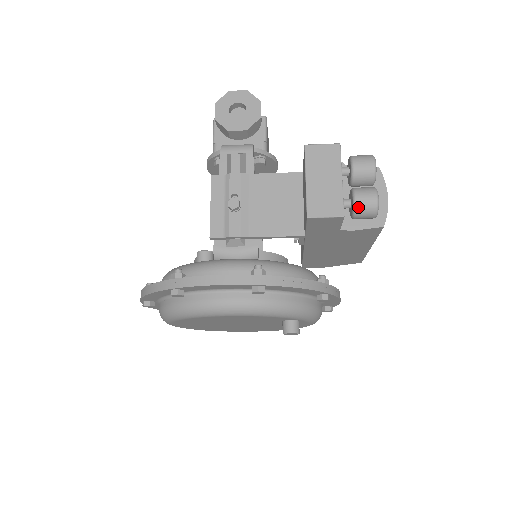
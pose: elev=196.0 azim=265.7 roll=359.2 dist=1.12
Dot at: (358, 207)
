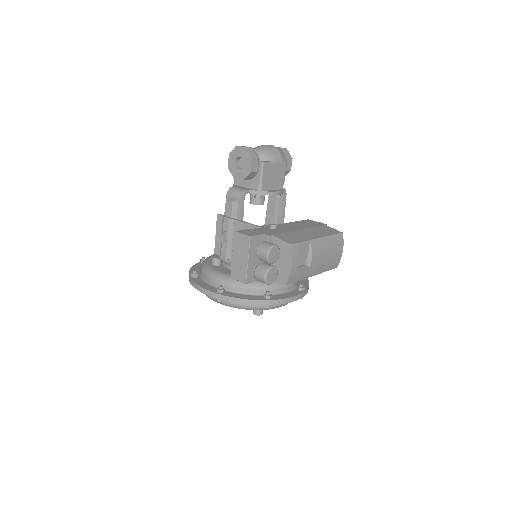
Dot at: (256, 279)
